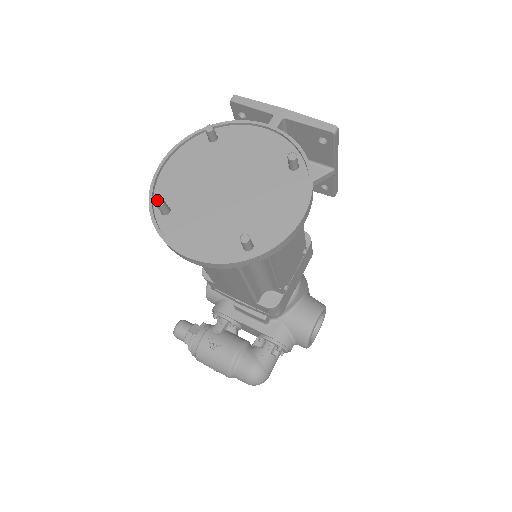
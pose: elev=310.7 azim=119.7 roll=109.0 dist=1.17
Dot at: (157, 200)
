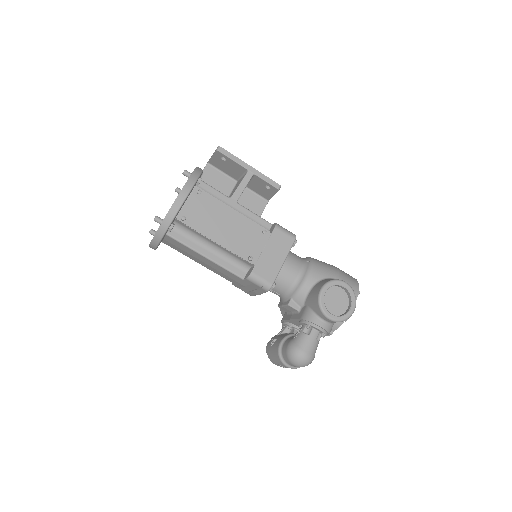
Dot at: (150, 231)
